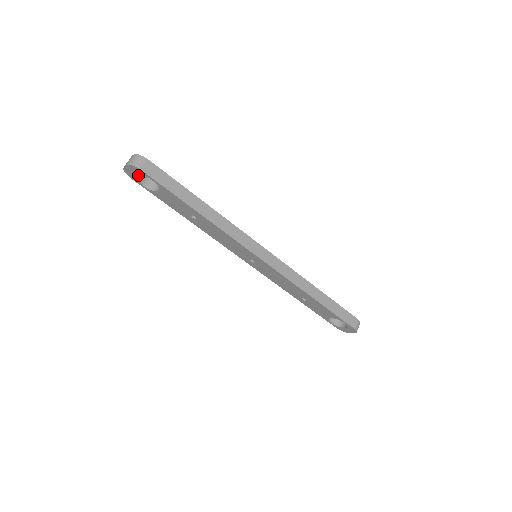
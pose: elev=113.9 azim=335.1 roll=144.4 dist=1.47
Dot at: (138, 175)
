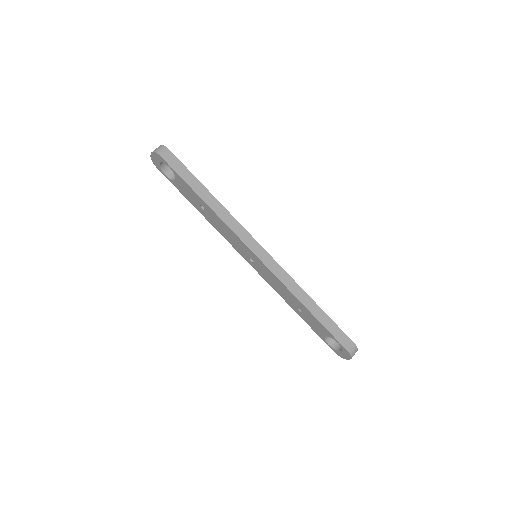
Dot at: (162, 164)
